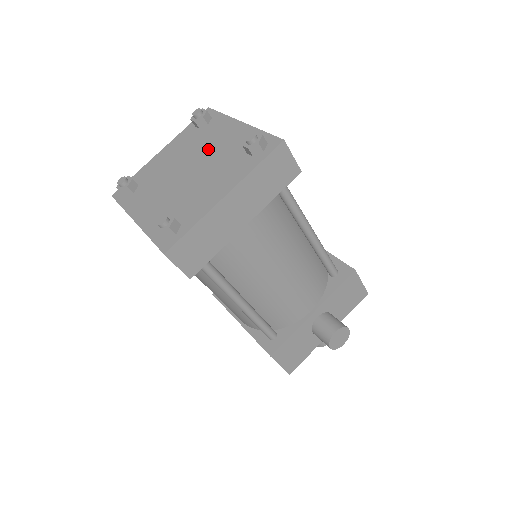
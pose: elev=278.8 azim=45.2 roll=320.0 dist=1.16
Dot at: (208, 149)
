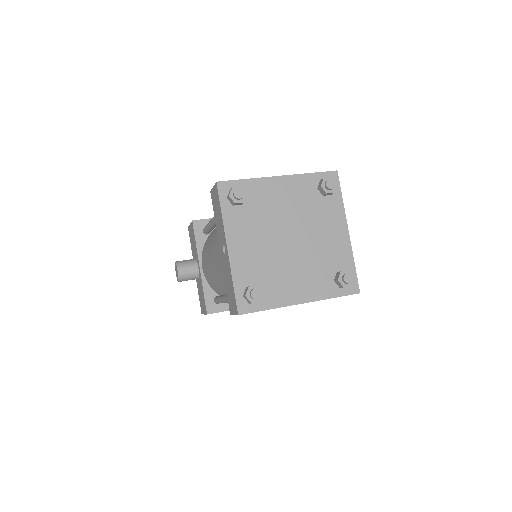
Dot at: (282, 214)
